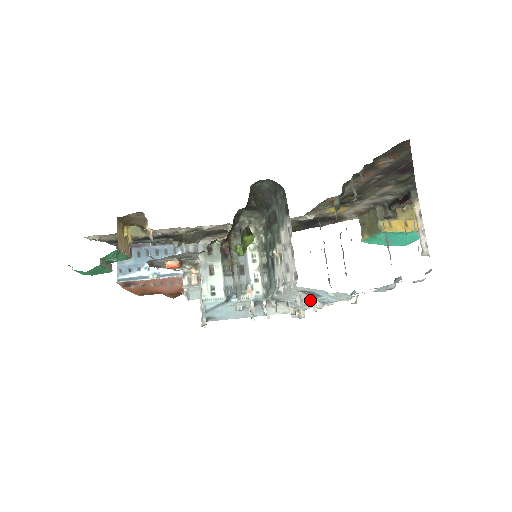
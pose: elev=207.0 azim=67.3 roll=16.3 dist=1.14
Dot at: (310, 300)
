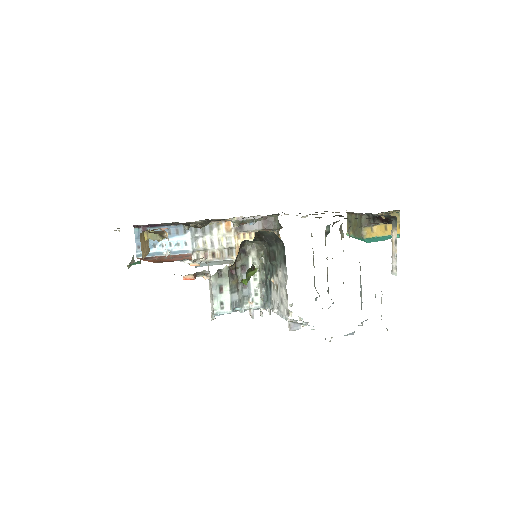
Dot at: (297, 327)
